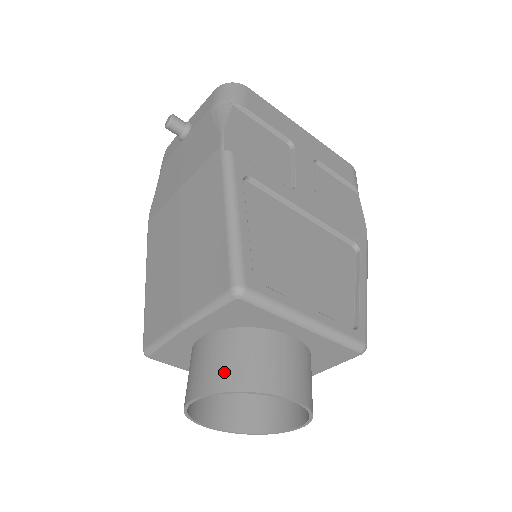
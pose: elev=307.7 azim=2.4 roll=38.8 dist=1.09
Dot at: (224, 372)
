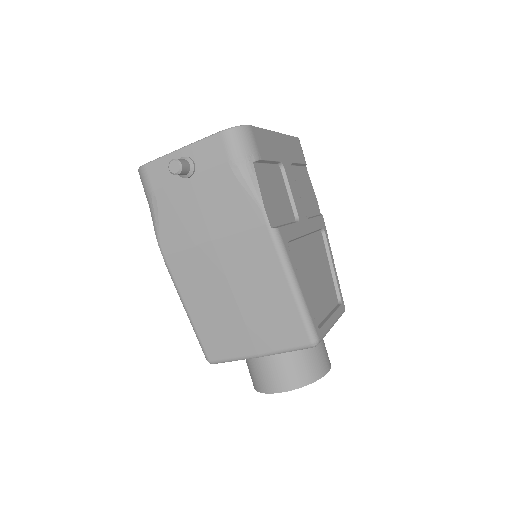
Dot at: (297, 376)
